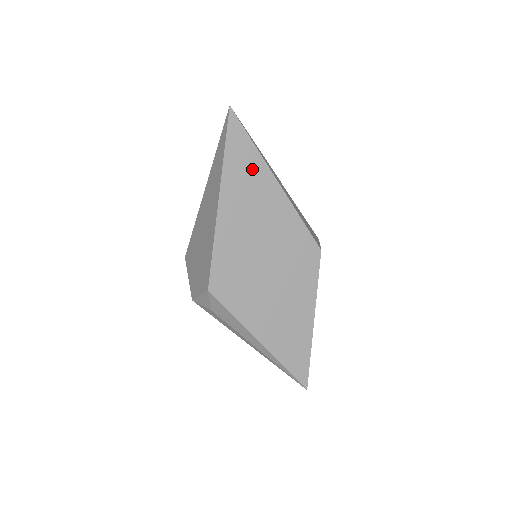
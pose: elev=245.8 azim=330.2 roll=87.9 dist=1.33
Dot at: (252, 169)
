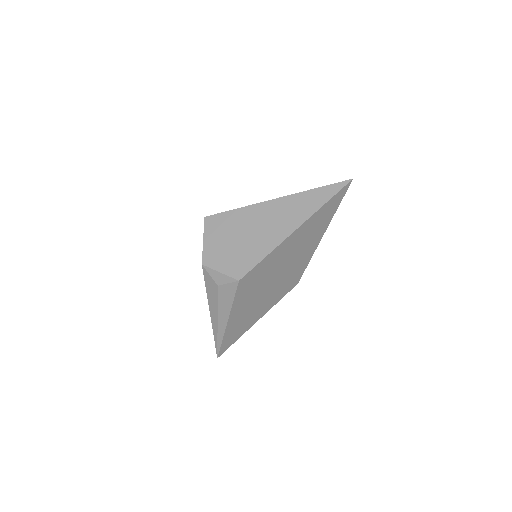
Dot at: (323, 221)
